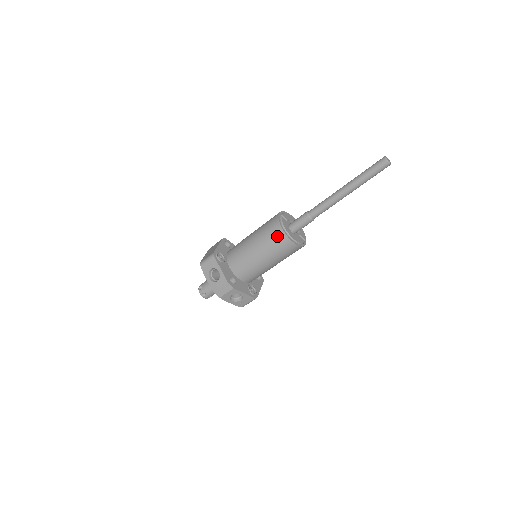
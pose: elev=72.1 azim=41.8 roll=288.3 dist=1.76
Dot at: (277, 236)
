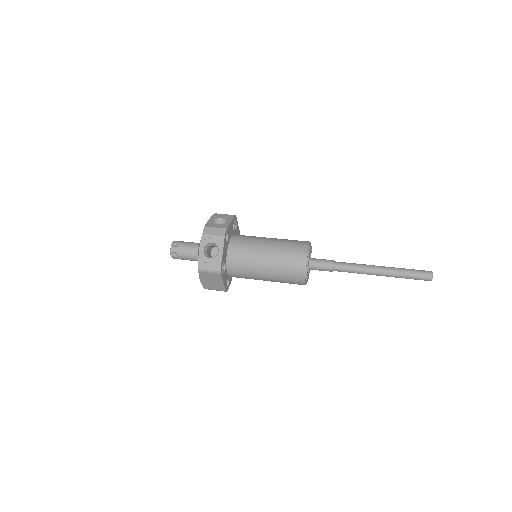
Dot at: (300, 244)
